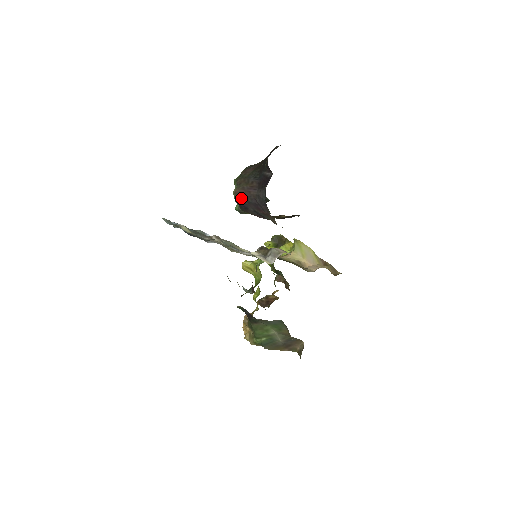
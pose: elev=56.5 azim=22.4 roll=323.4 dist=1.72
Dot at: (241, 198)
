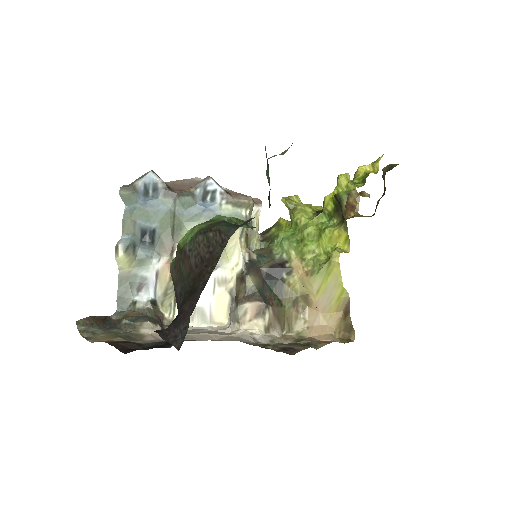
Dot at: occluded
